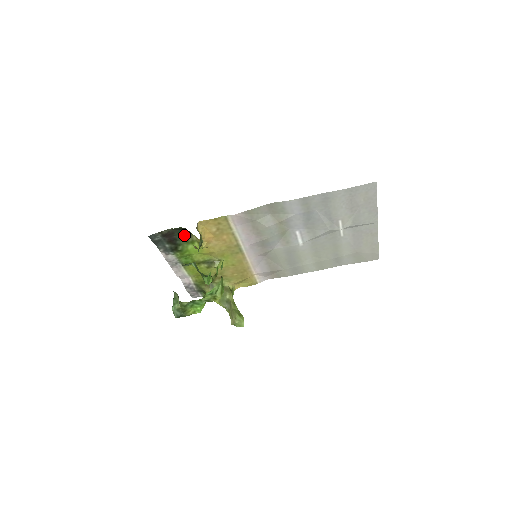
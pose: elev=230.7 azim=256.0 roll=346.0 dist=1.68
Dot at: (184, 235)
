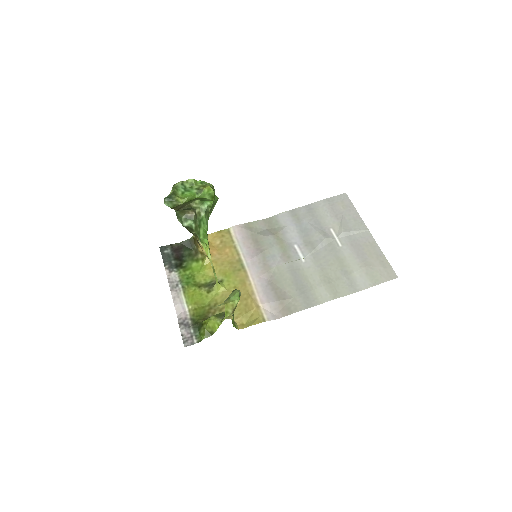
Dot at: (191, 254)
